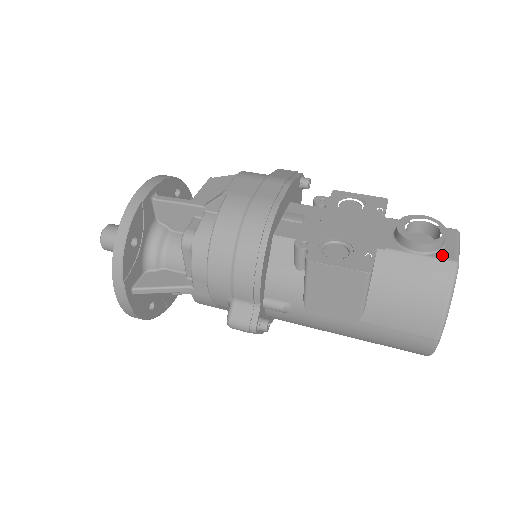
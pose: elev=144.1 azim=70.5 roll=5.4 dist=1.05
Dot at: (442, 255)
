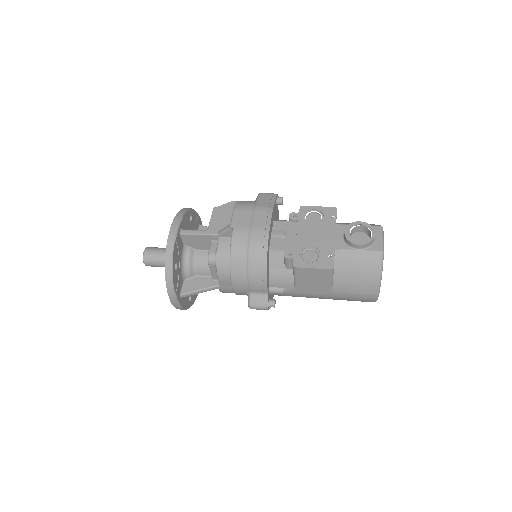
Dot at: (373, 248)
